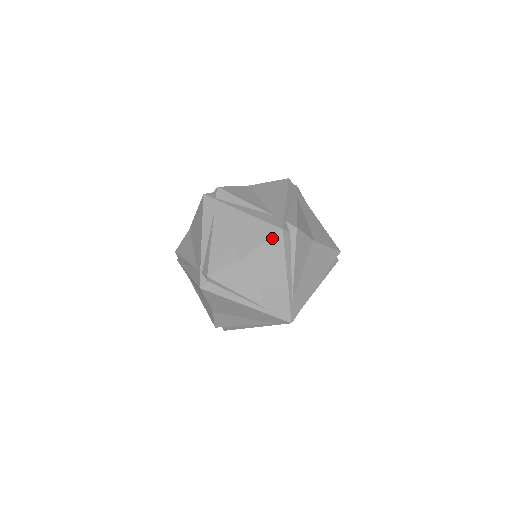
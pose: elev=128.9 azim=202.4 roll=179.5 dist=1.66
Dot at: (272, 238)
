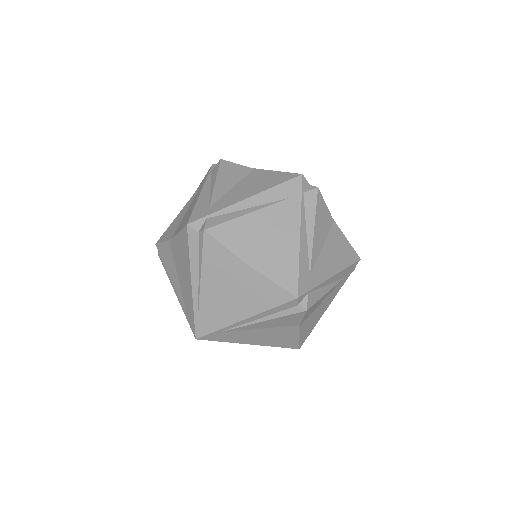
Dot at: (183, 230)
